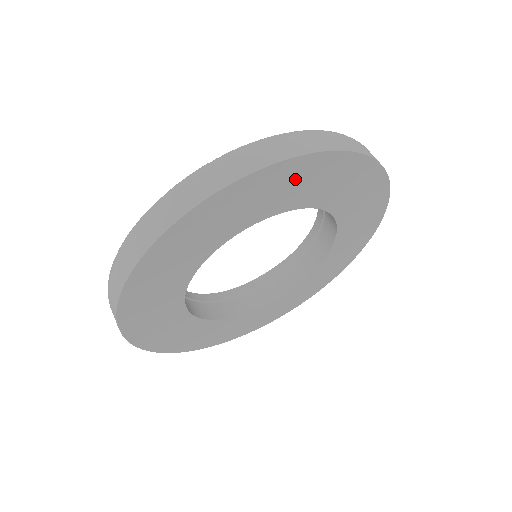
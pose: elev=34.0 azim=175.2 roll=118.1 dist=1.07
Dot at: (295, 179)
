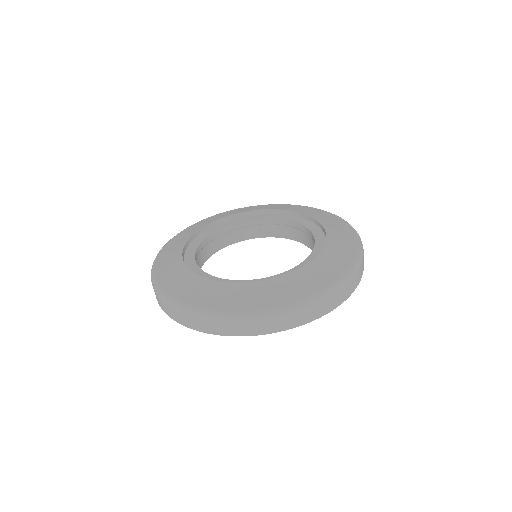
Dot at: occluded
